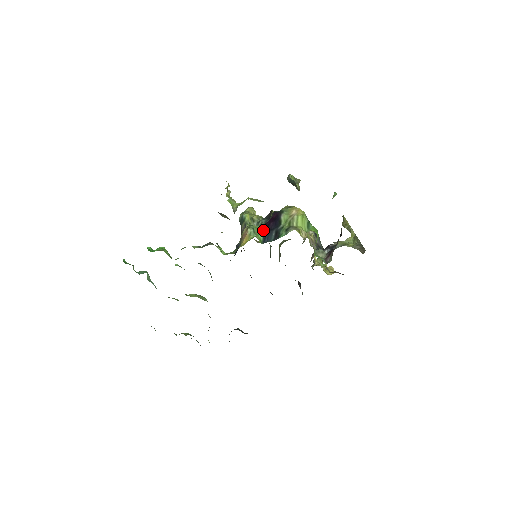
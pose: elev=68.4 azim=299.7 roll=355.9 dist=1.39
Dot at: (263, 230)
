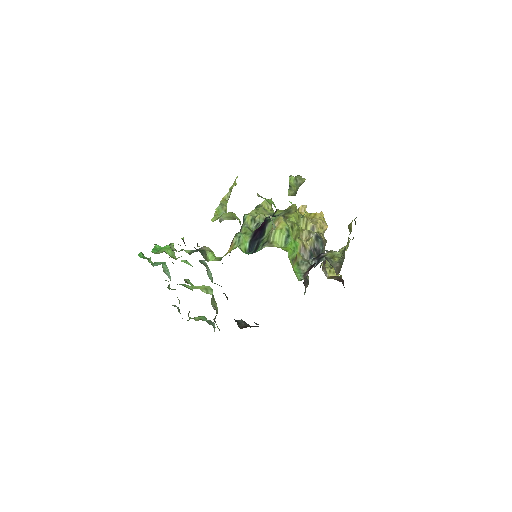
Dot at: (251, 238)
